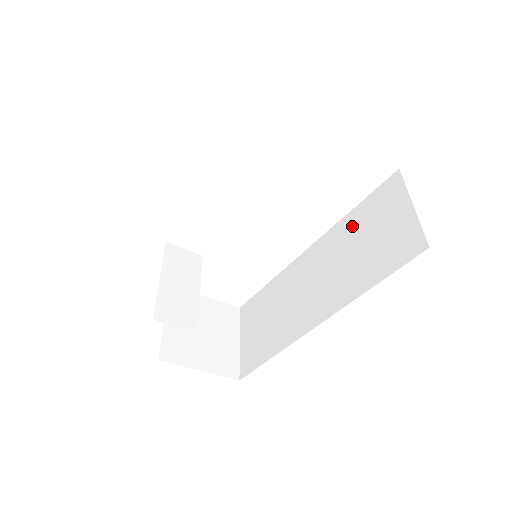
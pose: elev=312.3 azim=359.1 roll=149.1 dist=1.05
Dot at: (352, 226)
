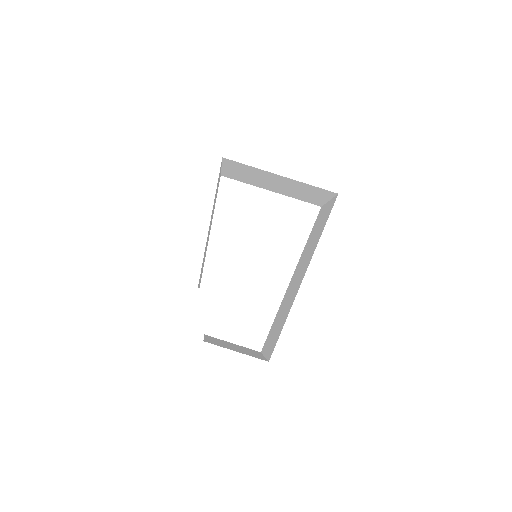
Dot at: (309, 240)
